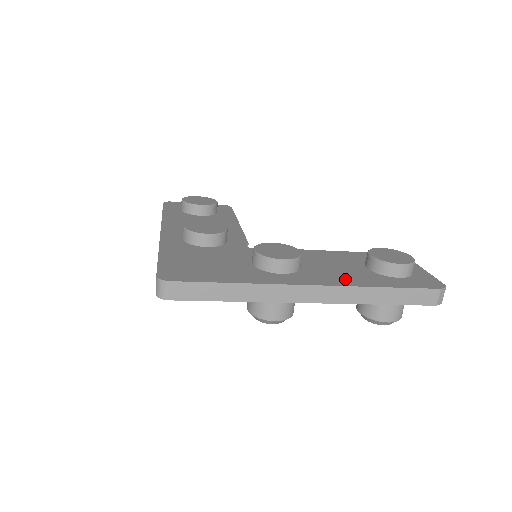
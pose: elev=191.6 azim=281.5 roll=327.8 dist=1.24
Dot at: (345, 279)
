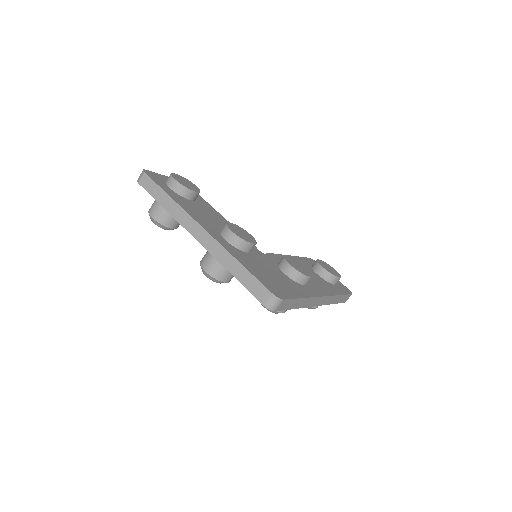
Dot at: (325, 288)
